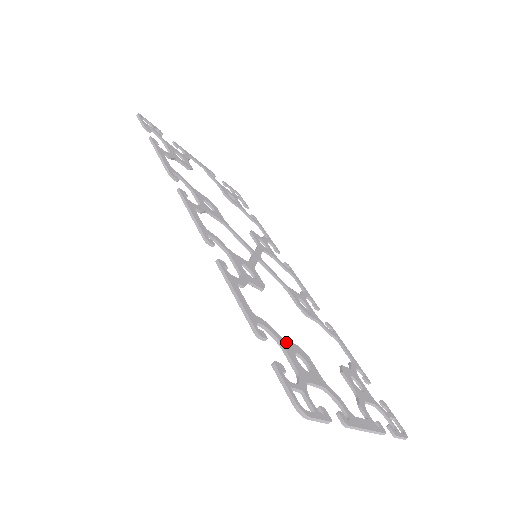
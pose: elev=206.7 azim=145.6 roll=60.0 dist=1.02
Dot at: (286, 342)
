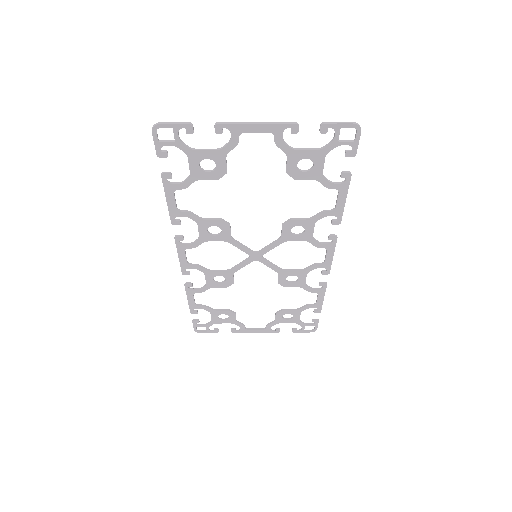
Dot at: (216, 312)
